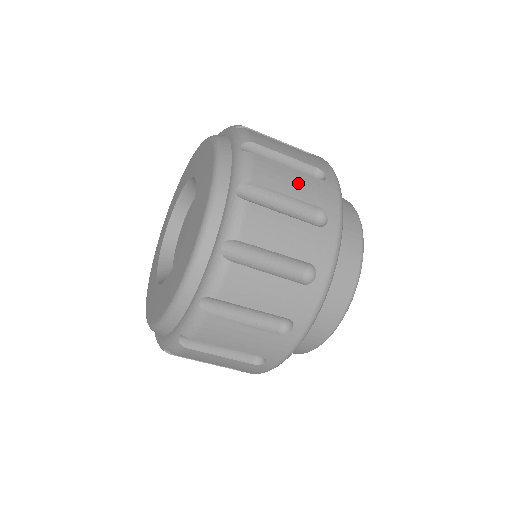
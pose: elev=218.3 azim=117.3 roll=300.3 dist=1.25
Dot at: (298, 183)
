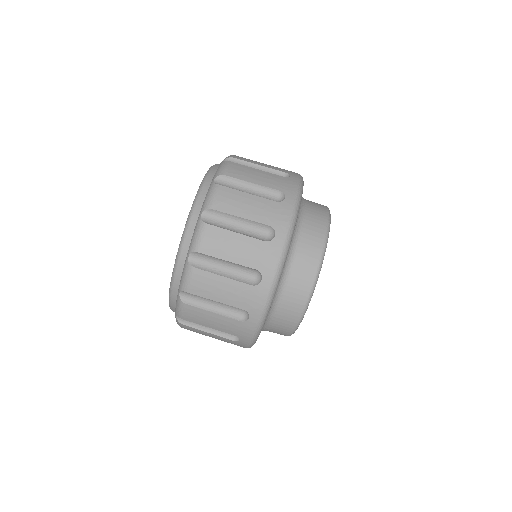
Dot at: (254, 207)
